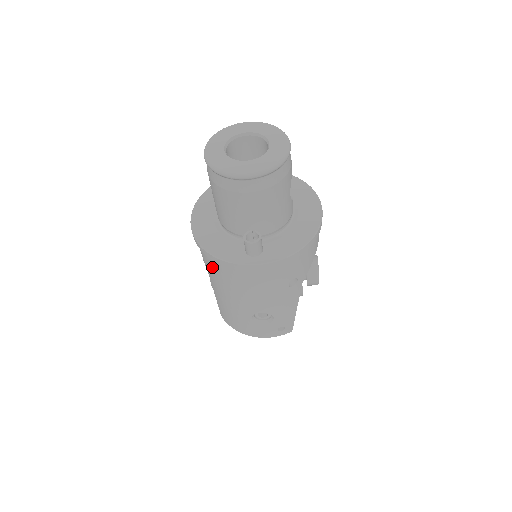
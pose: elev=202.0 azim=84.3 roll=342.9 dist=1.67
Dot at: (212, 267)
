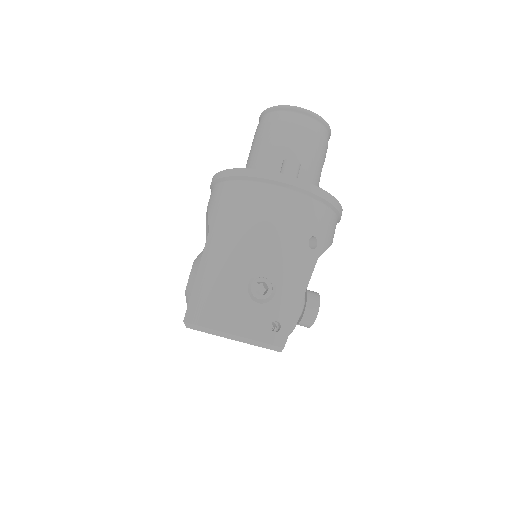
Dot at: (229, 199)
